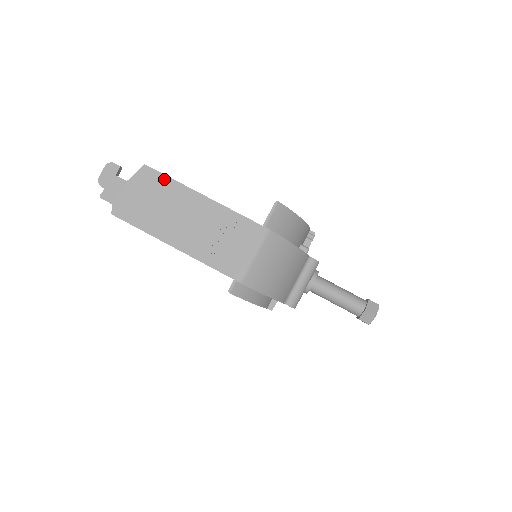
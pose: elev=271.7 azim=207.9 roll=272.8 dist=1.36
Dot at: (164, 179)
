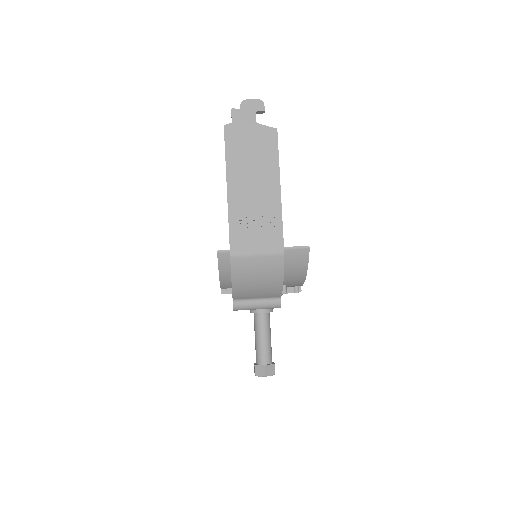
Dot at: (275, 150)
